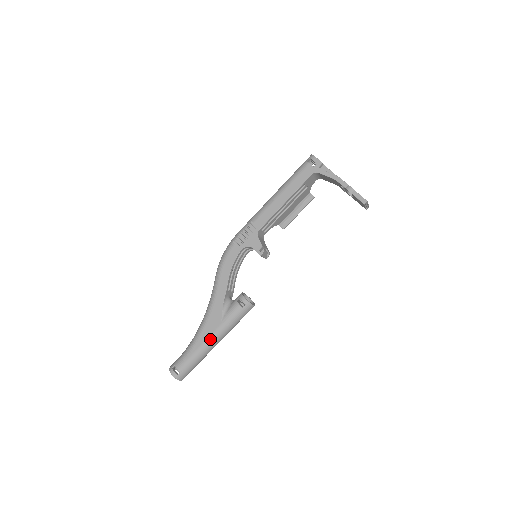
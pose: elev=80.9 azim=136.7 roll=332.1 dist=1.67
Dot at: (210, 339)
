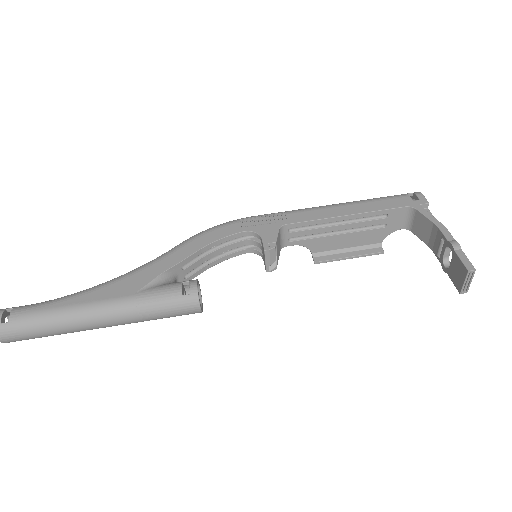
Dot at: (97, 305)
